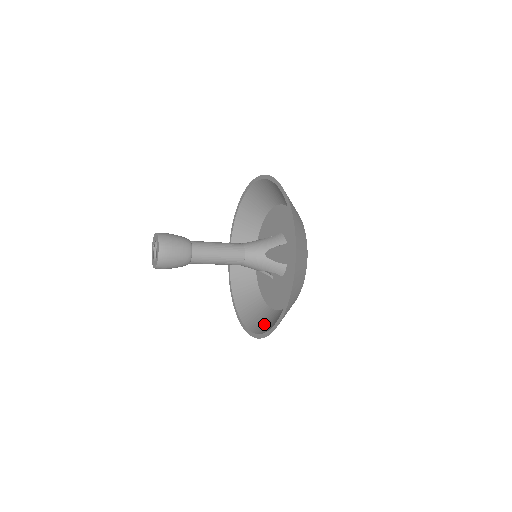
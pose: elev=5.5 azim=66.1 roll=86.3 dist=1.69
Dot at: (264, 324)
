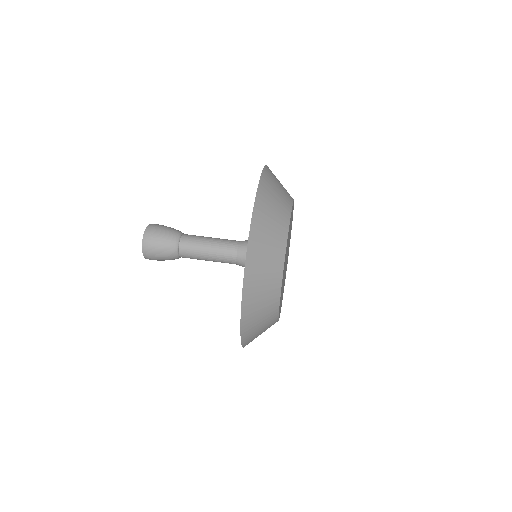
Dot at: occluded
